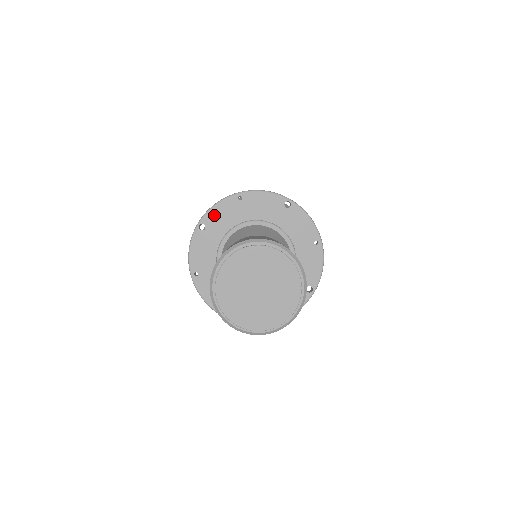
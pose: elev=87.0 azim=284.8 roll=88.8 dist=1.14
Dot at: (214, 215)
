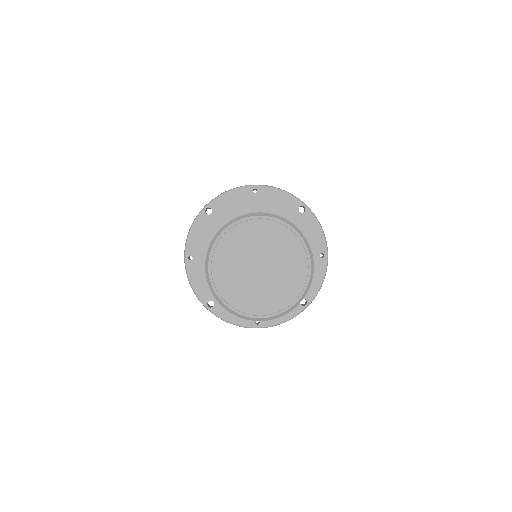
Dot at: (224, 202)
